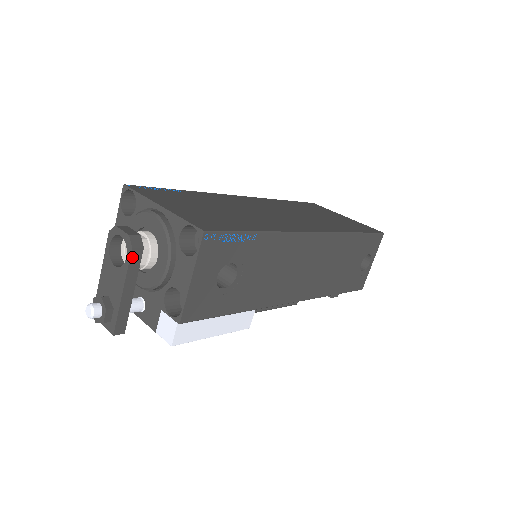
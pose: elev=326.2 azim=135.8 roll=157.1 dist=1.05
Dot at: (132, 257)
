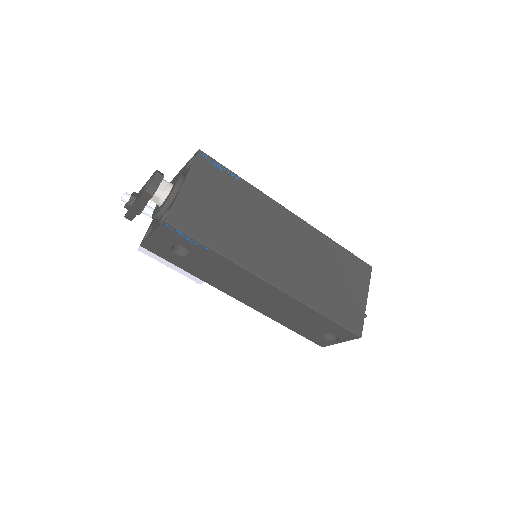
Dot at: (144, 195)
